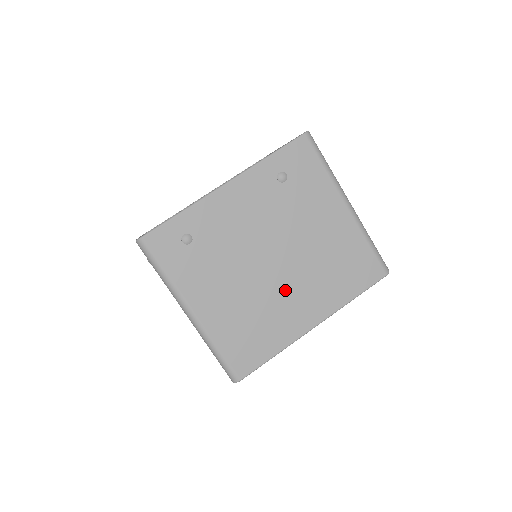
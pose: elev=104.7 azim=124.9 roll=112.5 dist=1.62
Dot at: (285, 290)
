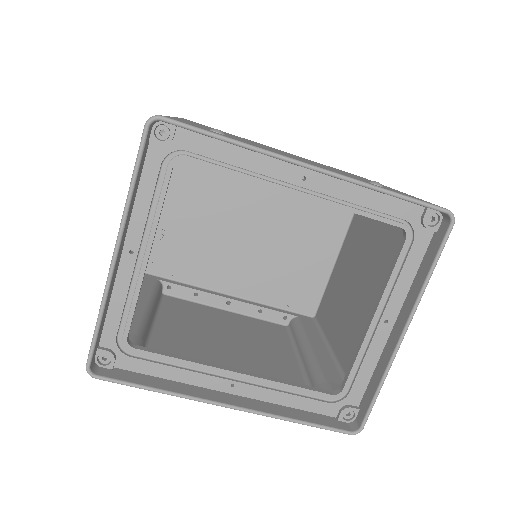
Dot at: occluded
